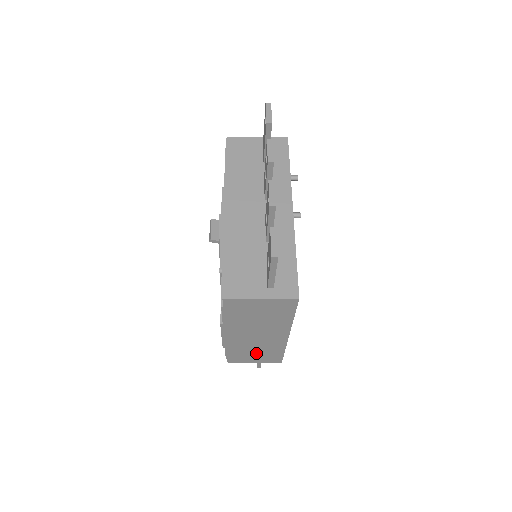
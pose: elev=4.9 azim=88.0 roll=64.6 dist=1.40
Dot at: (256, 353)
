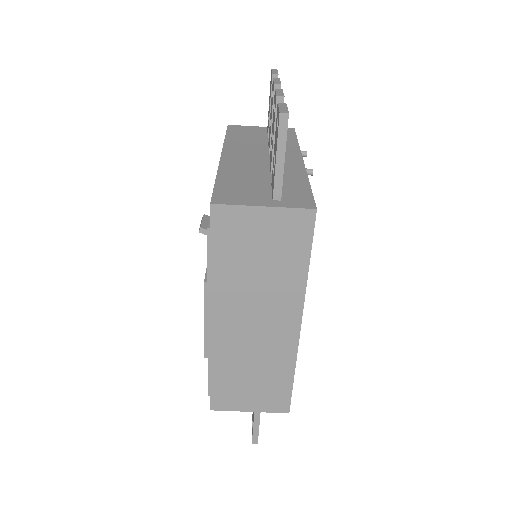
Dot at: (252, 379)
